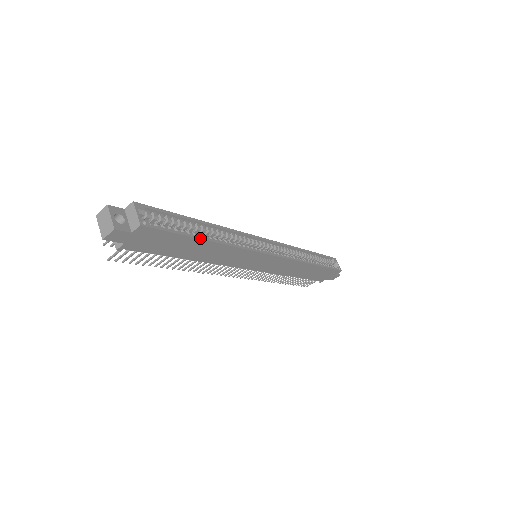
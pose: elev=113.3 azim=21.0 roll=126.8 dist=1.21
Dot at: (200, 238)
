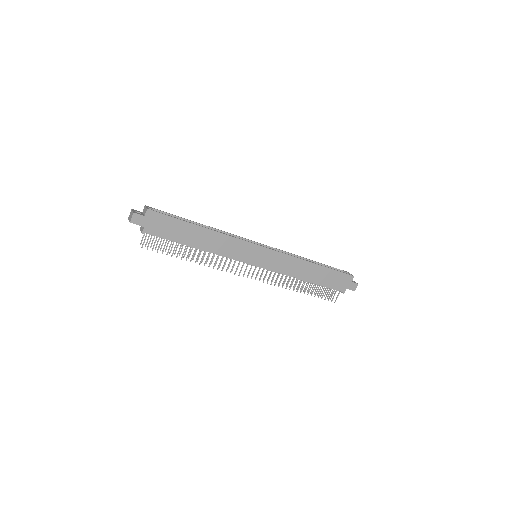
Dot at: (192, 223)
